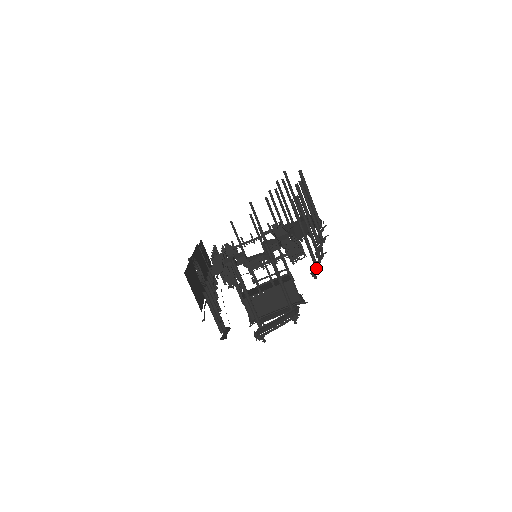
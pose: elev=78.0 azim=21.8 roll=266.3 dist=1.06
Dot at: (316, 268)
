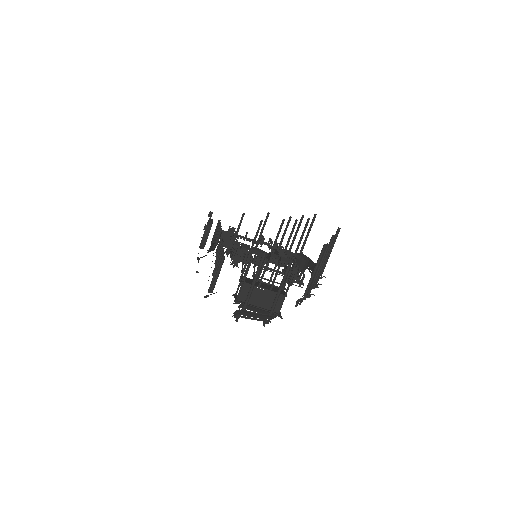
Dot at: (301, 300)
